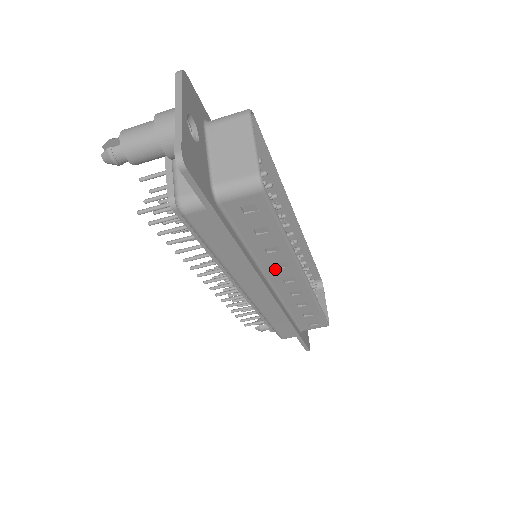
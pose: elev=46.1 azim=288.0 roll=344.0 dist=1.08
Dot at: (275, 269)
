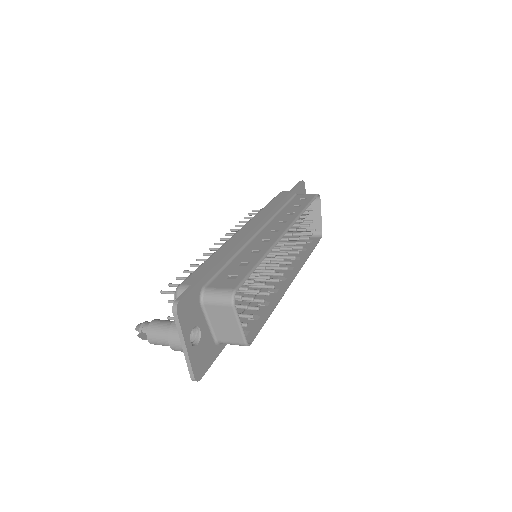
Dot at: occluded
